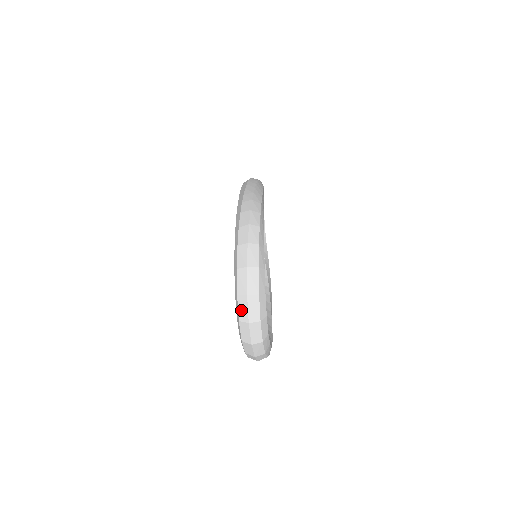
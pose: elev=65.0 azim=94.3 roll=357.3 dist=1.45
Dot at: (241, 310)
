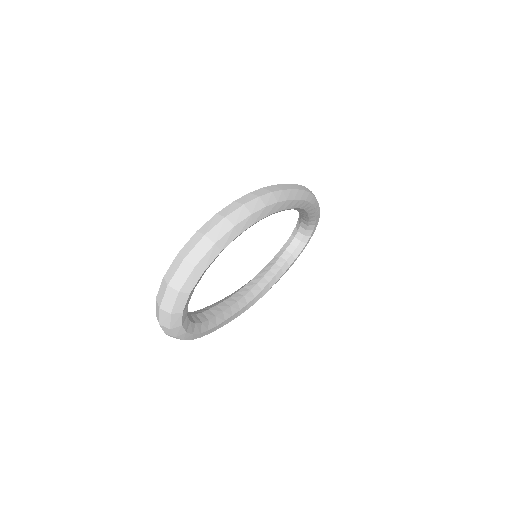
Dot at: (171, 268)
